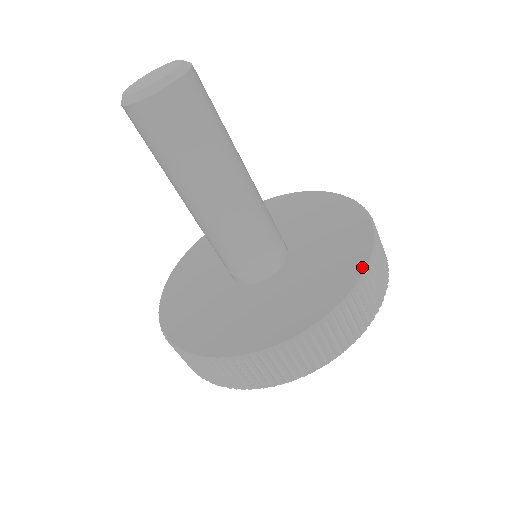
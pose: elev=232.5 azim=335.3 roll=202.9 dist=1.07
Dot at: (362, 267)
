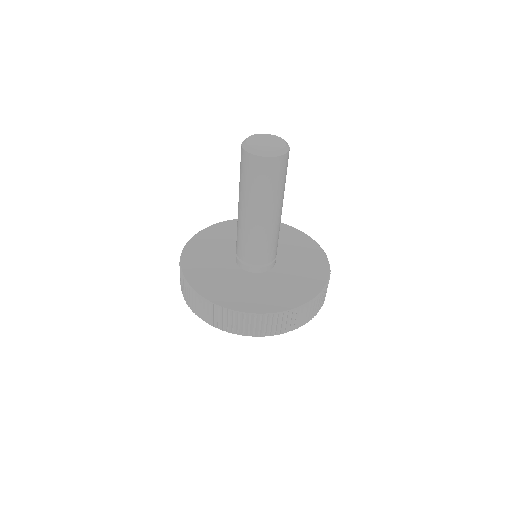
Dot at: (287, 308)
